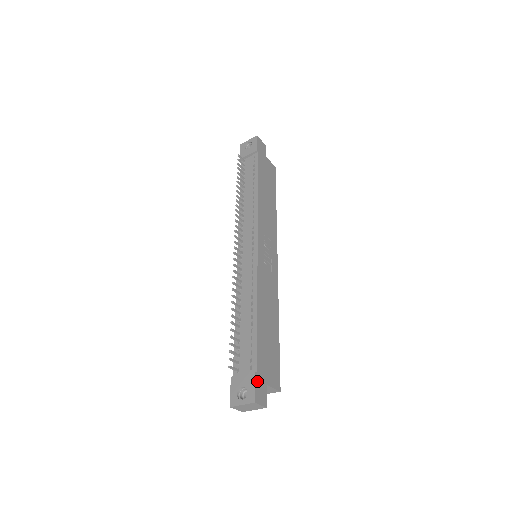
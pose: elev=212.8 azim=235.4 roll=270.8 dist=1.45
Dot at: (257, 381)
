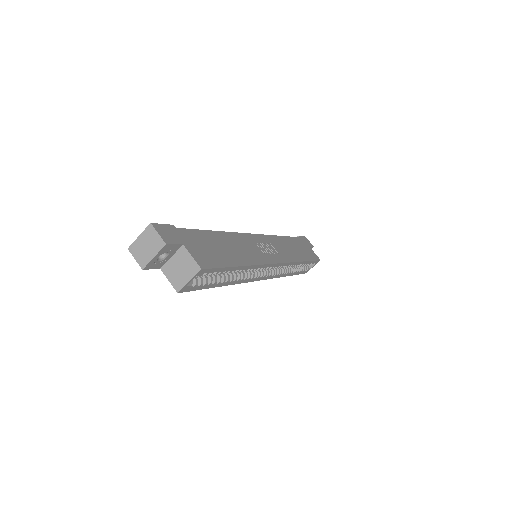
Dot at: (170, 228)
